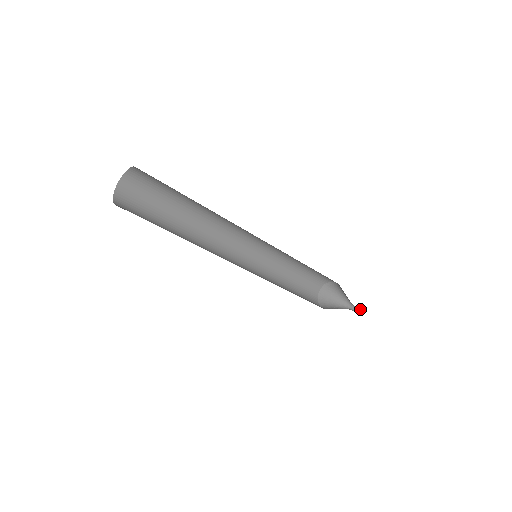
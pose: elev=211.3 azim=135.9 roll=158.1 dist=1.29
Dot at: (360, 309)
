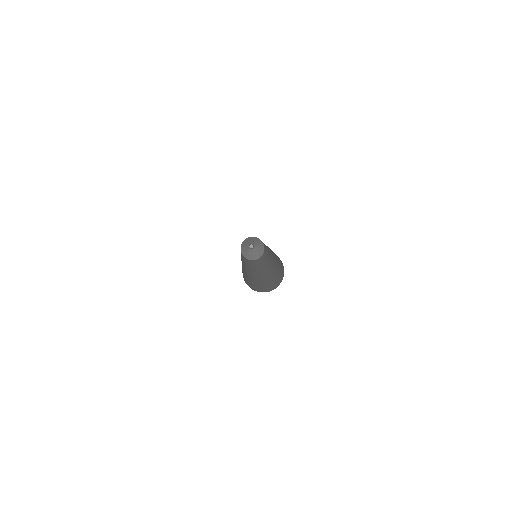
Dot at: occluded
